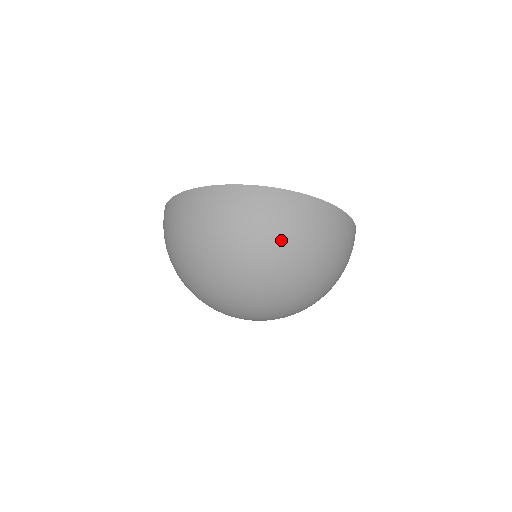
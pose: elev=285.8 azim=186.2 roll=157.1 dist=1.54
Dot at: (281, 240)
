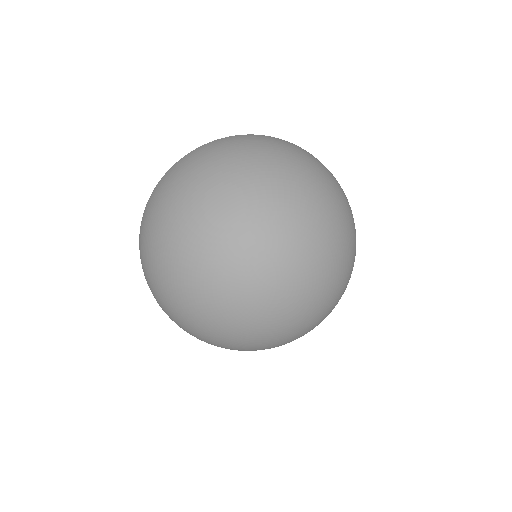
Dot at: (270, 153)
